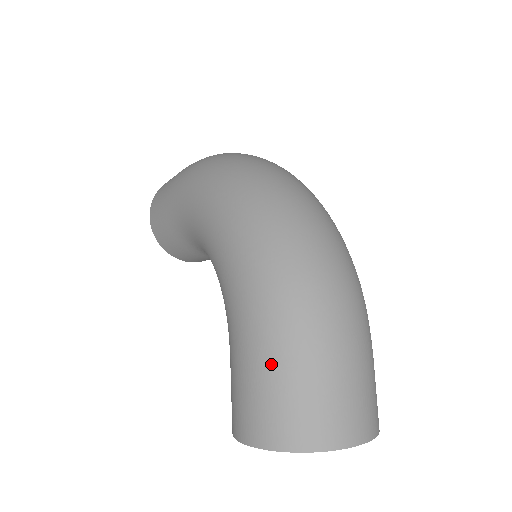
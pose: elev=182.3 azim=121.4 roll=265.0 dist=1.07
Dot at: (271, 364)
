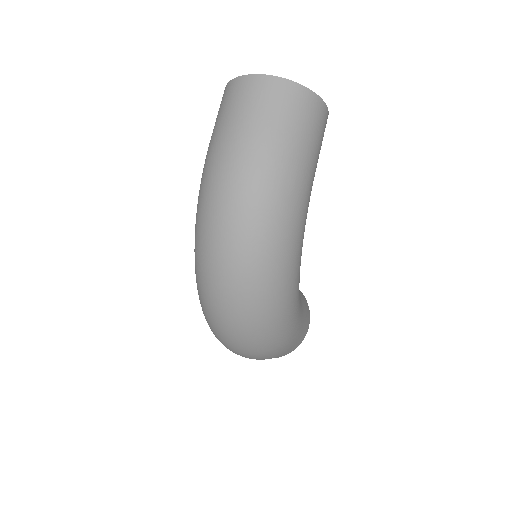
Dot at: occluded
